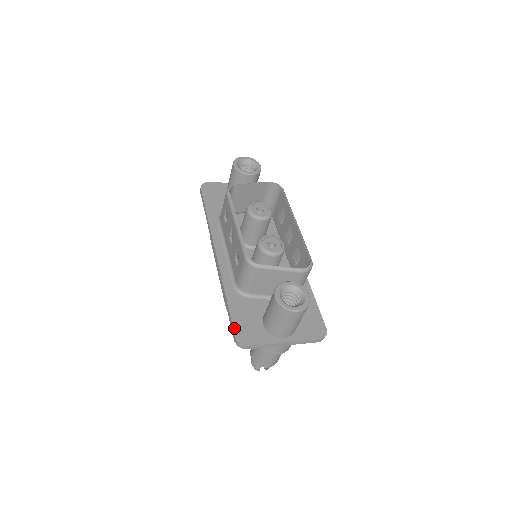
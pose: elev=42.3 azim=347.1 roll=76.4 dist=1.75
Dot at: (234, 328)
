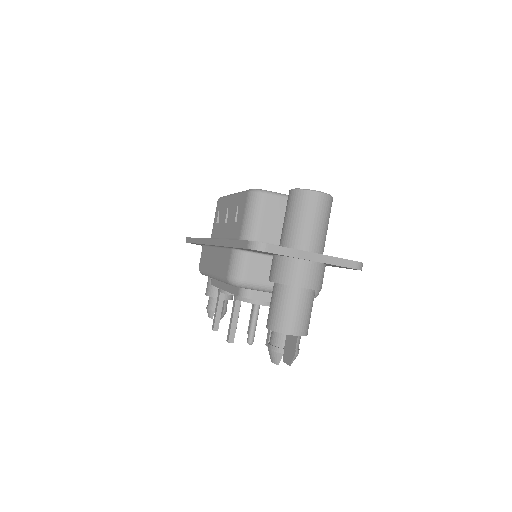
Dot at: (245, 240)
